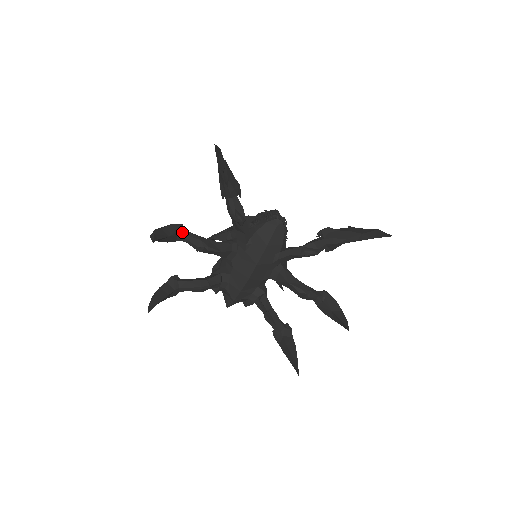
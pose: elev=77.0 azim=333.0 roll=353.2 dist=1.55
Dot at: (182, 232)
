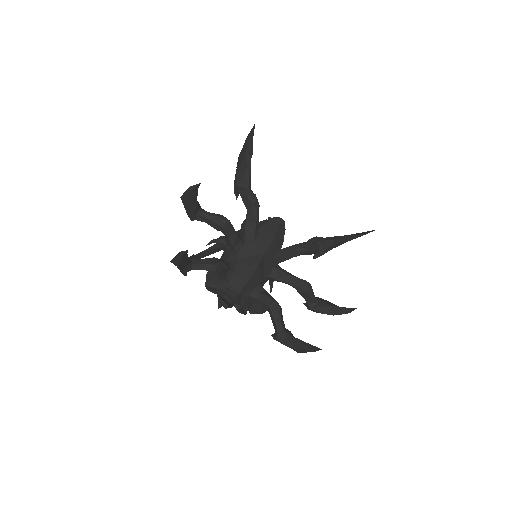
Dot at: (201, 209)
